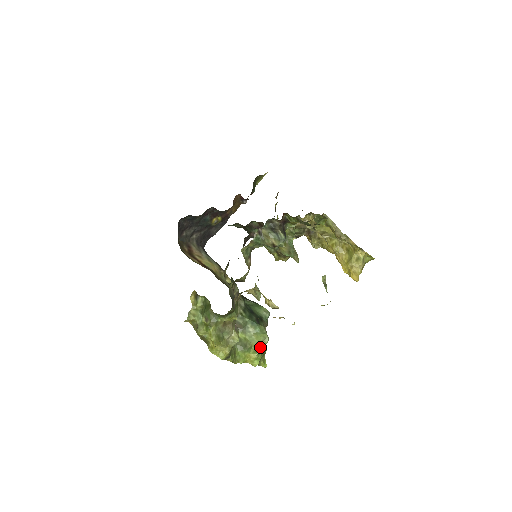
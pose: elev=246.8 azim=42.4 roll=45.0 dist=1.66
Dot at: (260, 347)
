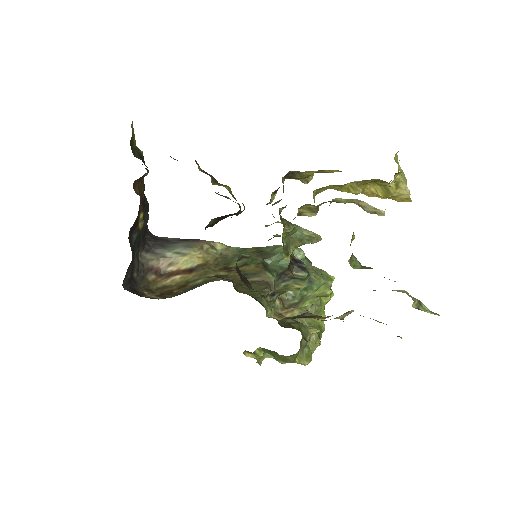
Dot at: (328, 292)
